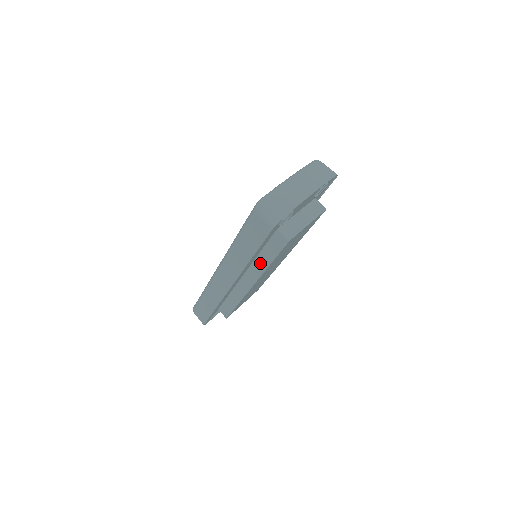
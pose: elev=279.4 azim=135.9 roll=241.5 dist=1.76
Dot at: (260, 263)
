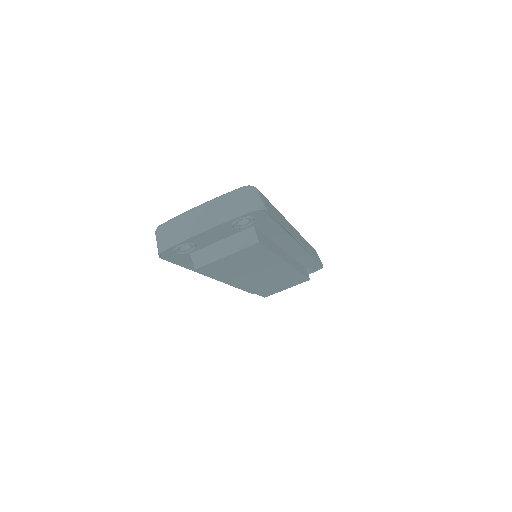
Dot at: occluded
